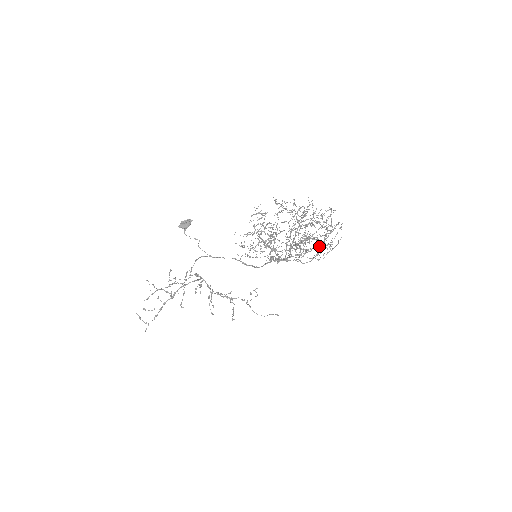
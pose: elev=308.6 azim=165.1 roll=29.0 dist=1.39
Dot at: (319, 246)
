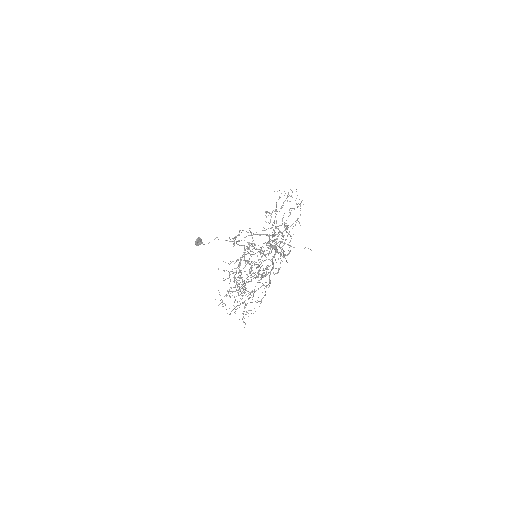
Dot at: occluded
